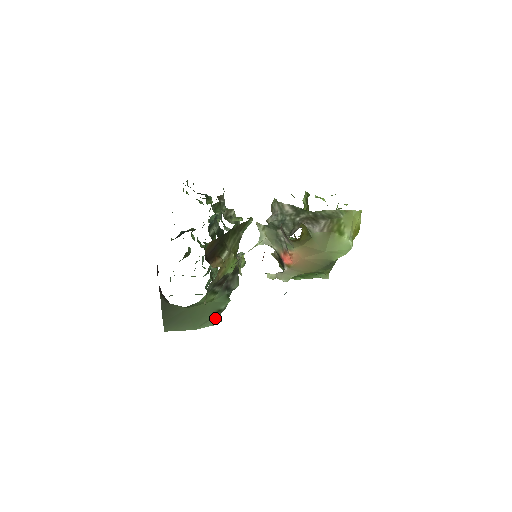
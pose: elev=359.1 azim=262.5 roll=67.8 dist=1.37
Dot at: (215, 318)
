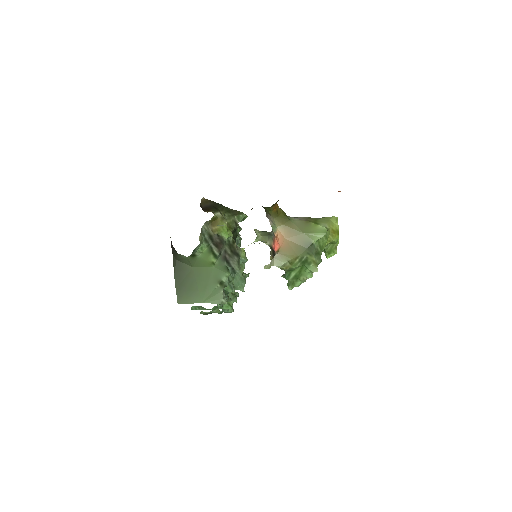
Dot at: (219, 294)
